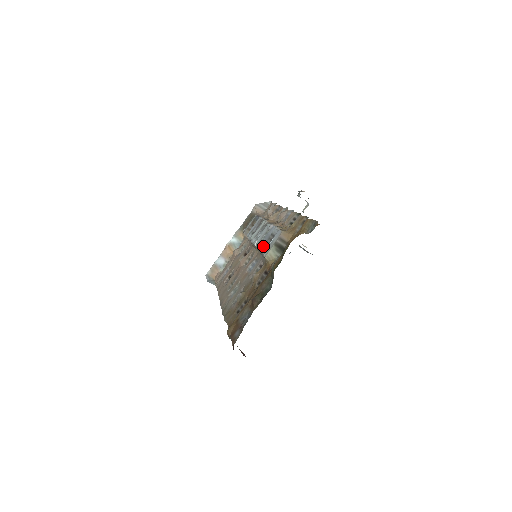
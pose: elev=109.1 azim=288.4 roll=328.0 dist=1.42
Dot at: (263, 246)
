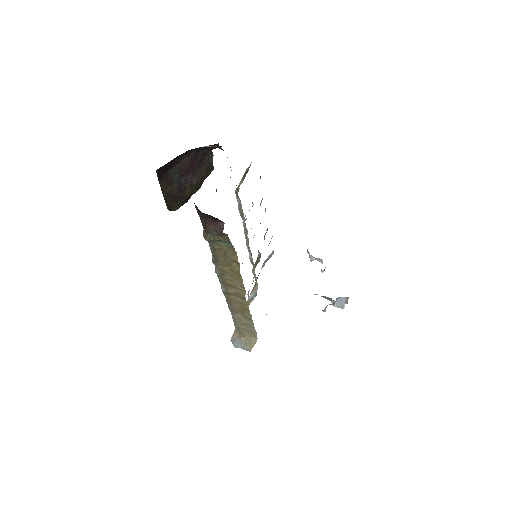
Dot at: occluded
